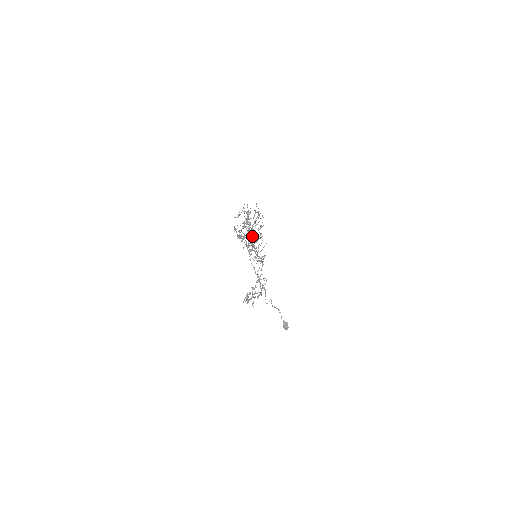
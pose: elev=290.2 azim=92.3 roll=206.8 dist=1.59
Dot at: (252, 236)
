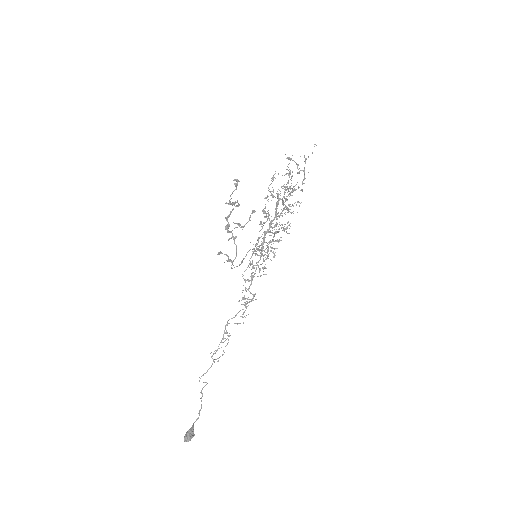
Dot at: (272, 227)
